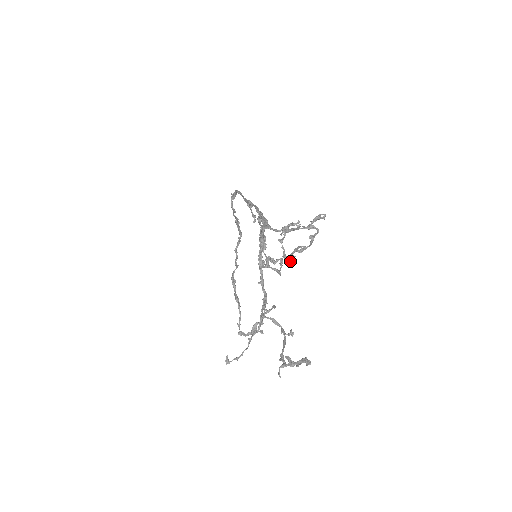
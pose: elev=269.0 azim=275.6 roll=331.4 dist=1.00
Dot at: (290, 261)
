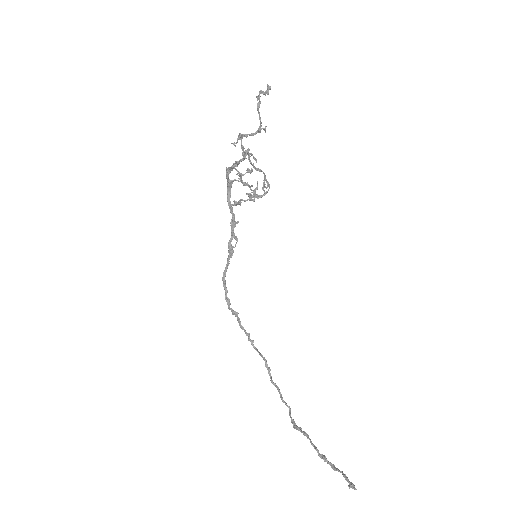
Dot at: occluded
